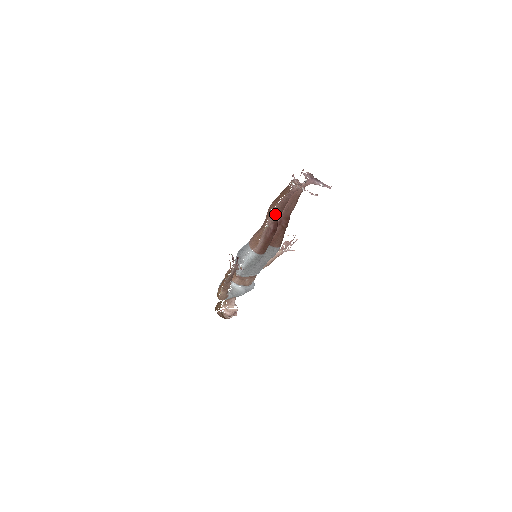
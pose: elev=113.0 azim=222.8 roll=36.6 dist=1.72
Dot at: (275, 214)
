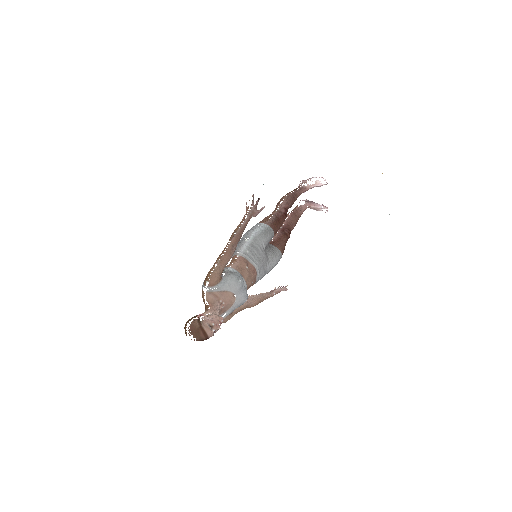
Dot at: (287, 200)
